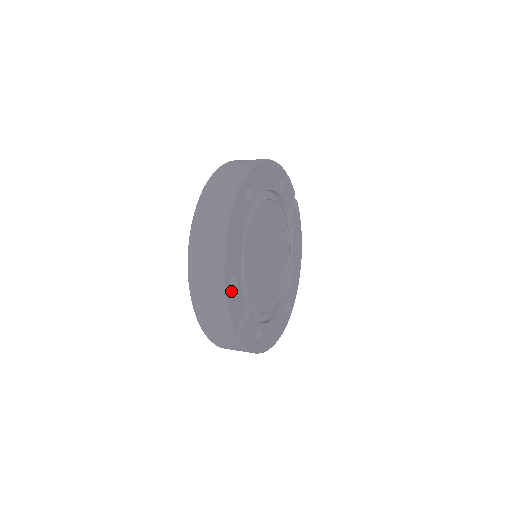
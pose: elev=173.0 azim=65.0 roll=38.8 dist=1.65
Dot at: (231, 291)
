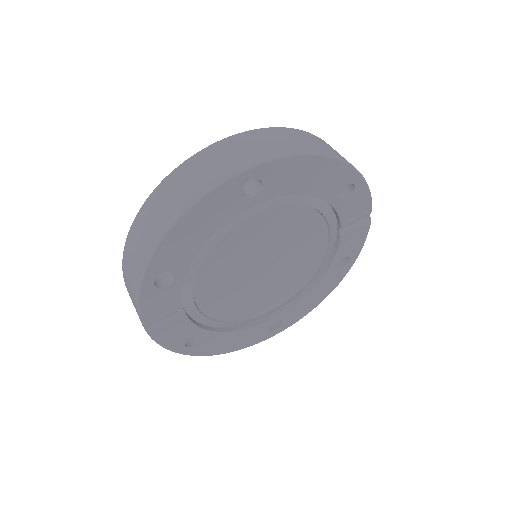
Dot at: (154, 288)
